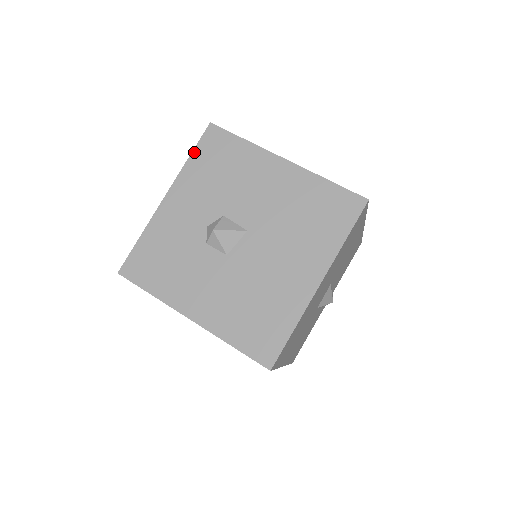
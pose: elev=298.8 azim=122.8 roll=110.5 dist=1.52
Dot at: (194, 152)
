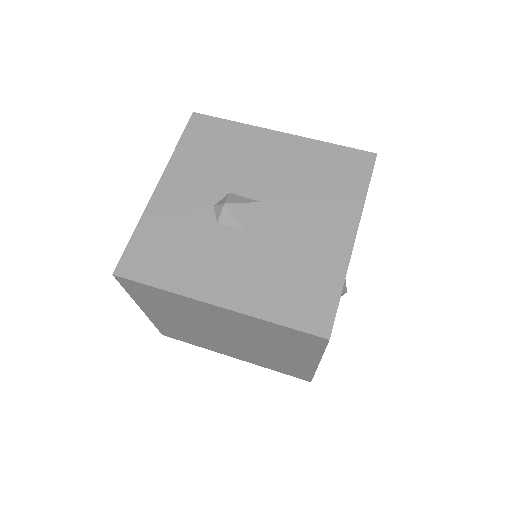
Dot at: (182, 140)
